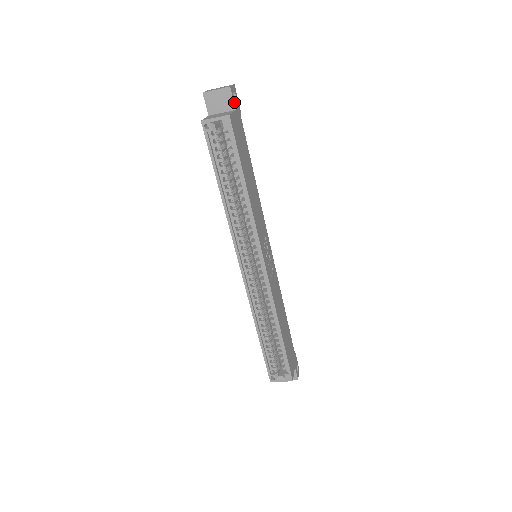
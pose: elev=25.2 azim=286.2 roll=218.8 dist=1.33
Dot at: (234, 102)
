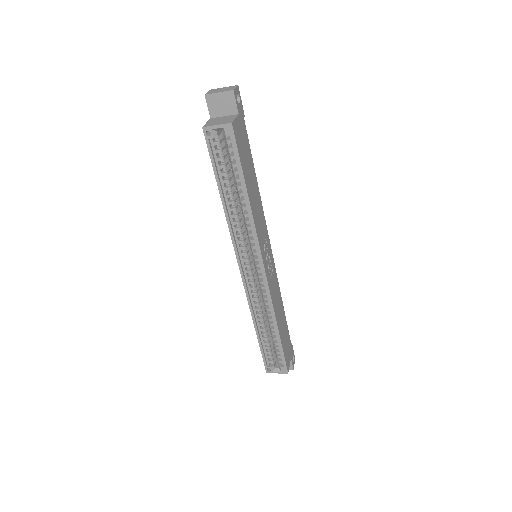
Dot at: (237, 106)
